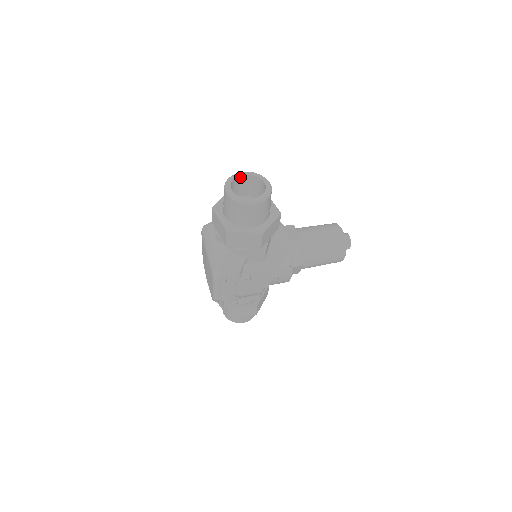
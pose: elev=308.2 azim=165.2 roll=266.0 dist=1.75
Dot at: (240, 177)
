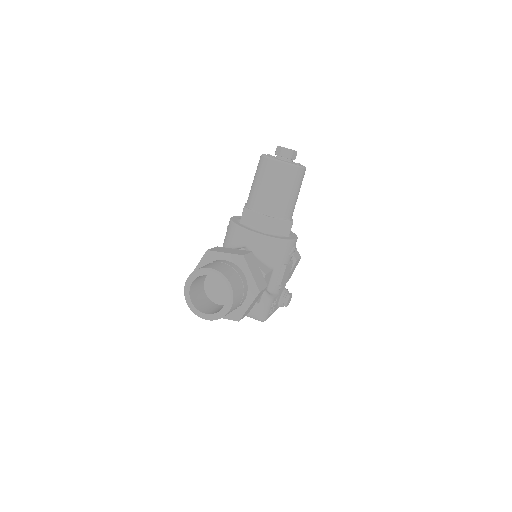
Dot at: (190, 291)
